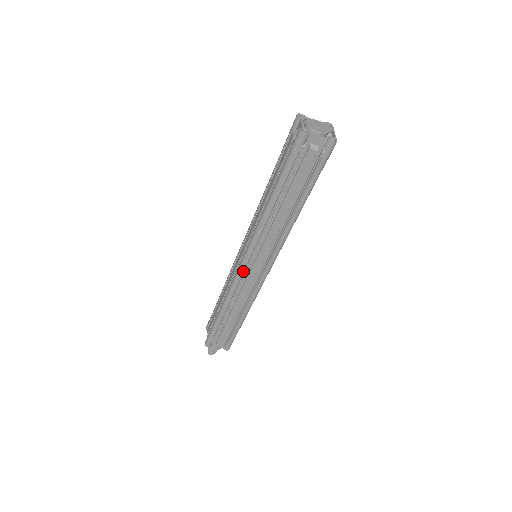
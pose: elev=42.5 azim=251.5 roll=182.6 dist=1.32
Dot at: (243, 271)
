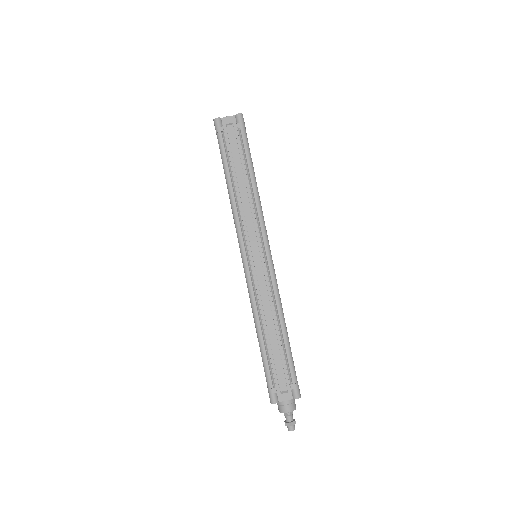
Dot at: (248, 266)
